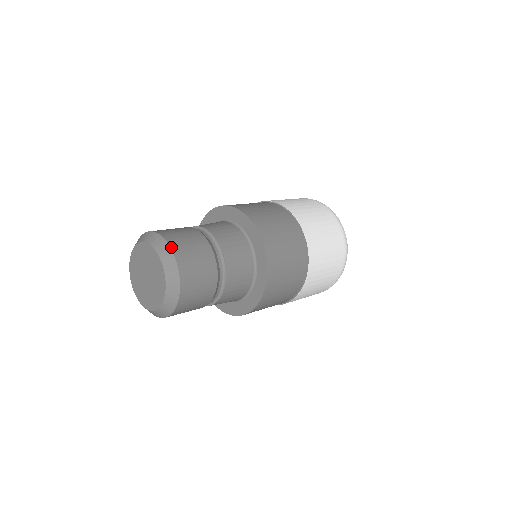
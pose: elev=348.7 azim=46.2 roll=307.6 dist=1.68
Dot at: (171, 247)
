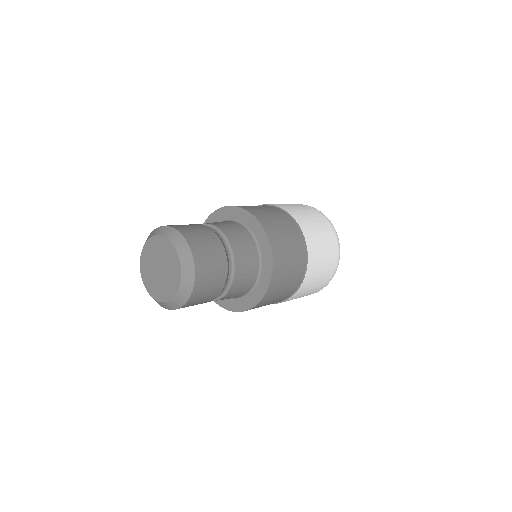
Dot at: (195, 265)
